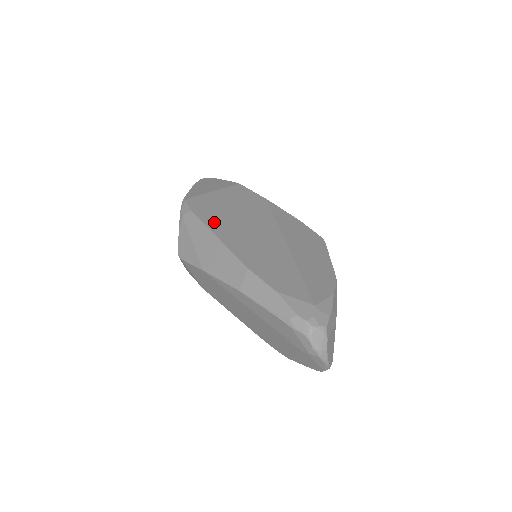
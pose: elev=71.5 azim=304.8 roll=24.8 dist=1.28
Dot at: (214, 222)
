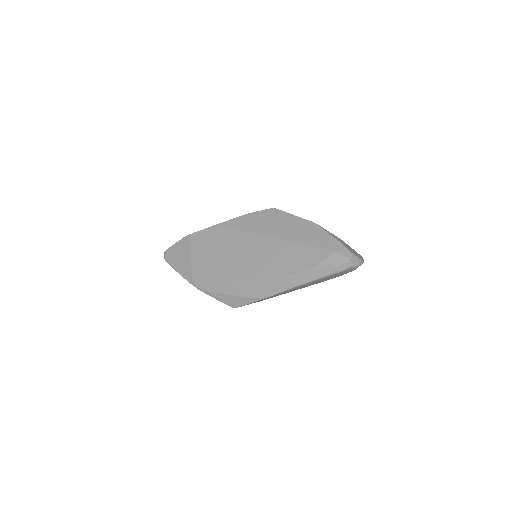
Dot at: (229, 275)
